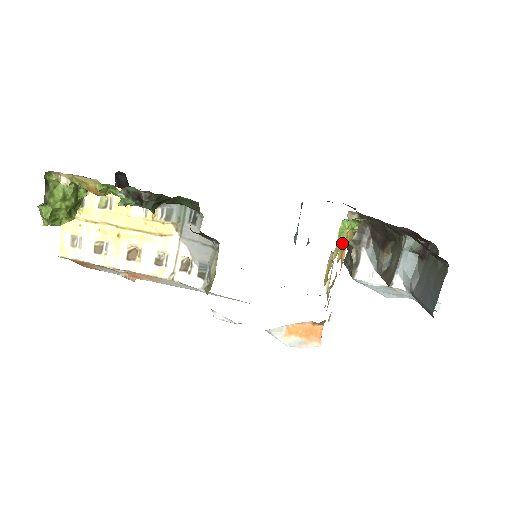
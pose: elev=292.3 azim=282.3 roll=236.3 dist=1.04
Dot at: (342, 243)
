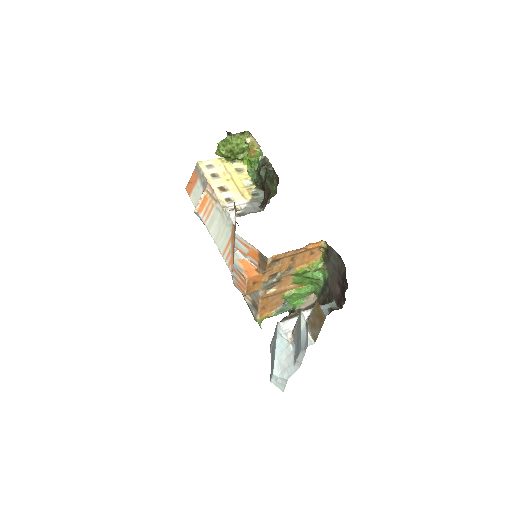
Dot at: (307, 266)
